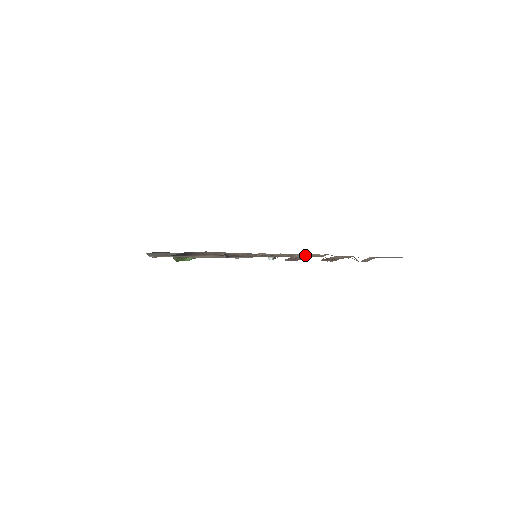
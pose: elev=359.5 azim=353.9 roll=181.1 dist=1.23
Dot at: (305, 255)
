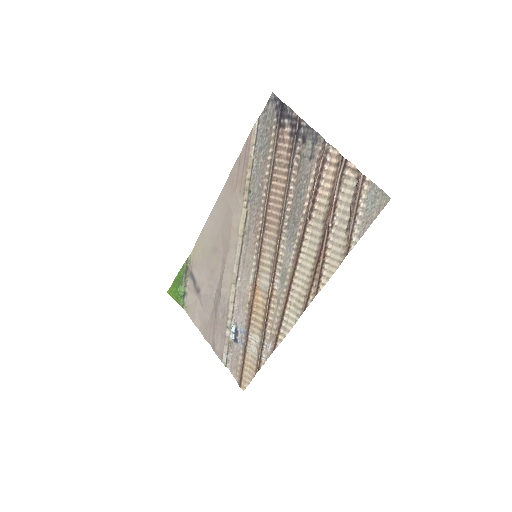
Dot at: (333, 162)
